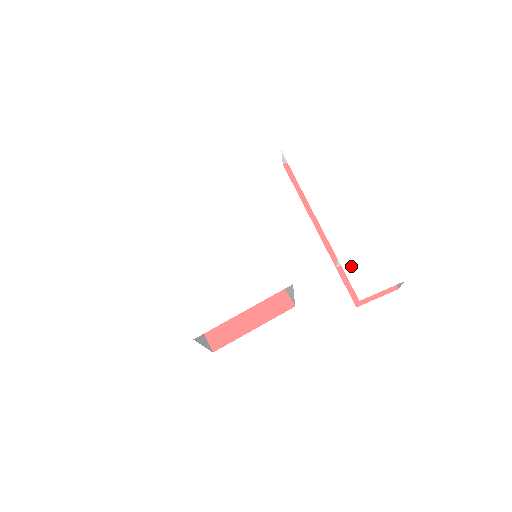
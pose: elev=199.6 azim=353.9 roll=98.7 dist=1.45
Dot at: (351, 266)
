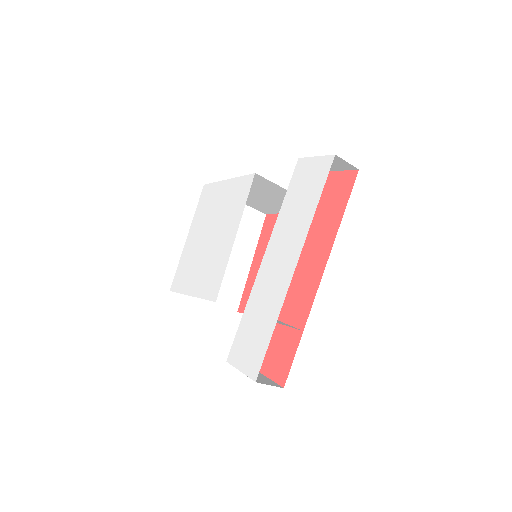
Dot at: (245, 325)
